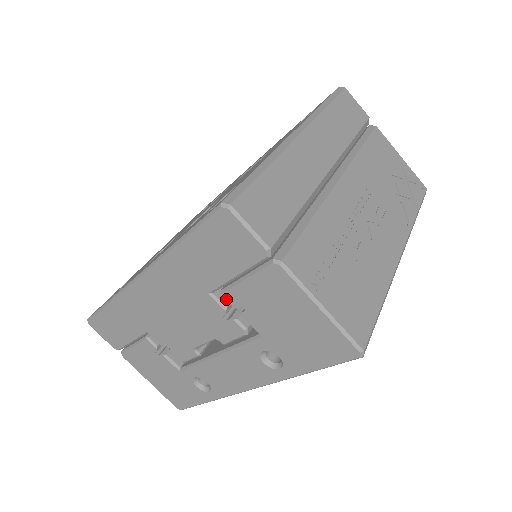
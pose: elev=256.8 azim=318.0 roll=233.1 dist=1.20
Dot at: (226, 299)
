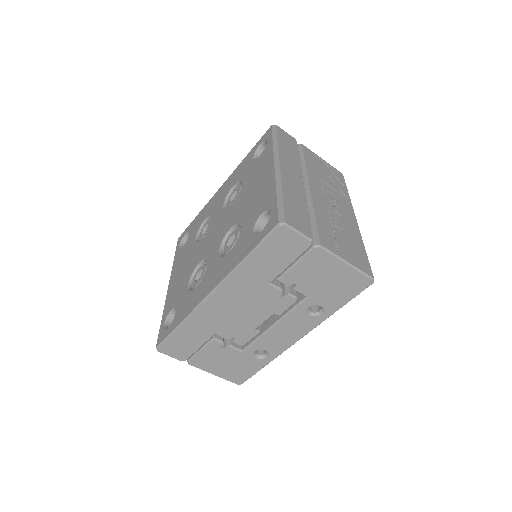
Dot at: (282, 283)
